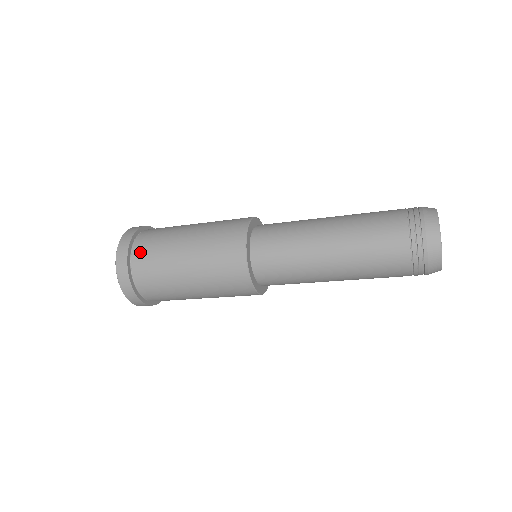
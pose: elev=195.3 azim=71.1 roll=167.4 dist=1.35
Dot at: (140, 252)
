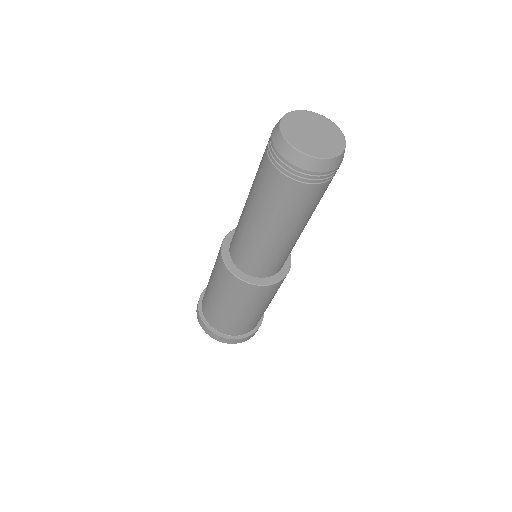
Dot at: (203, 301)
